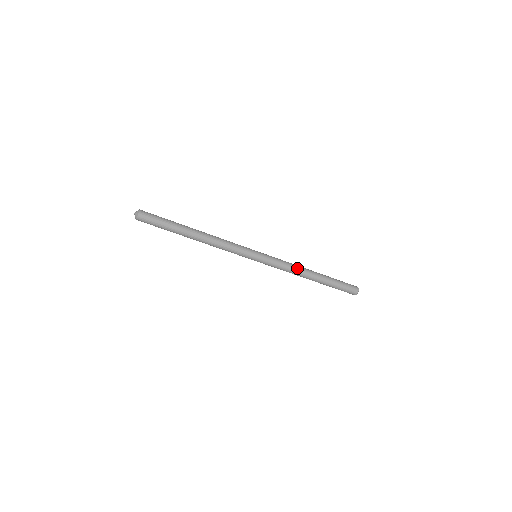
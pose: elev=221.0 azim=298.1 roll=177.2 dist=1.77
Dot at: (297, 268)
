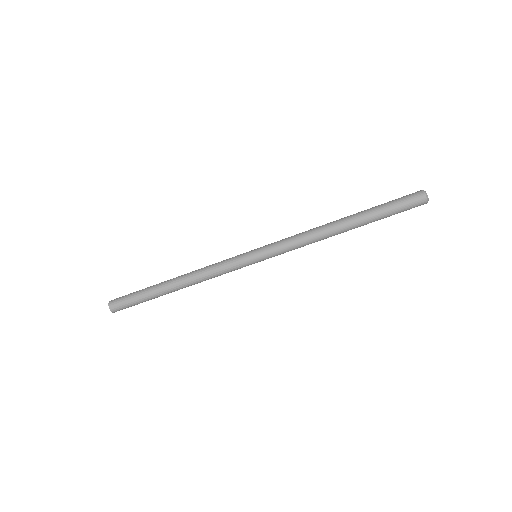
Dot at: (315, 236)
